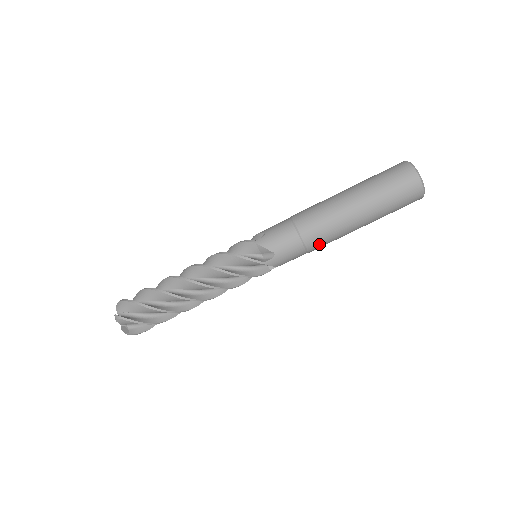
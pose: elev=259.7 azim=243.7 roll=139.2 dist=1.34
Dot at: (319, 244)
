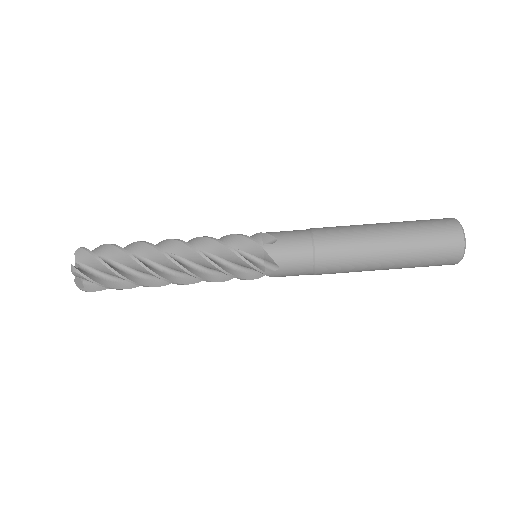
Dot at: (329, 273)
